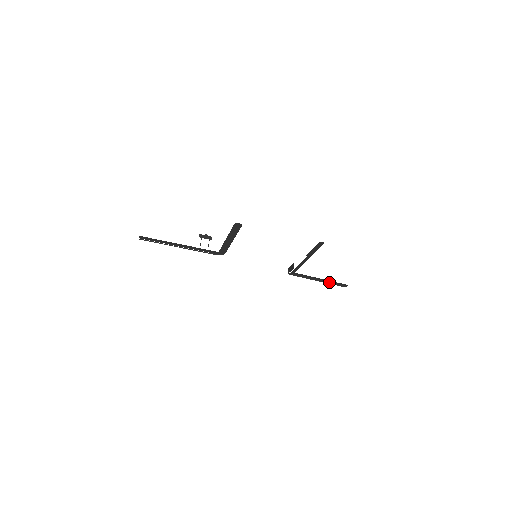
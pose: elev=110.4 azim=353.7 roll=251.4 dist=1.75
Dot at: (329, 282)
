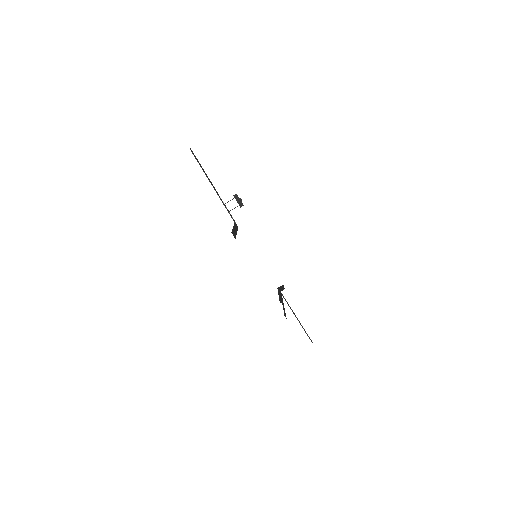
Dot at: occluded
